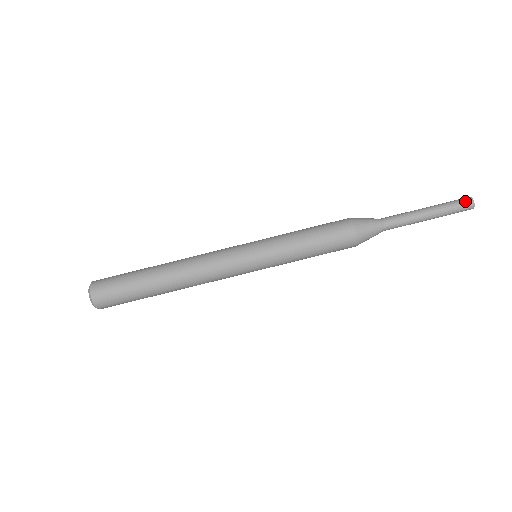
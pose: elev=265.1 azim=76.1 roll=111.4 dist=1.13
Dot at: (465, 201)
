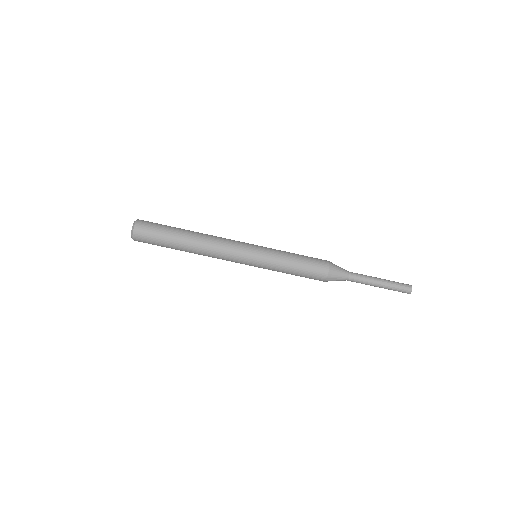
Dot at: (406, 290)
